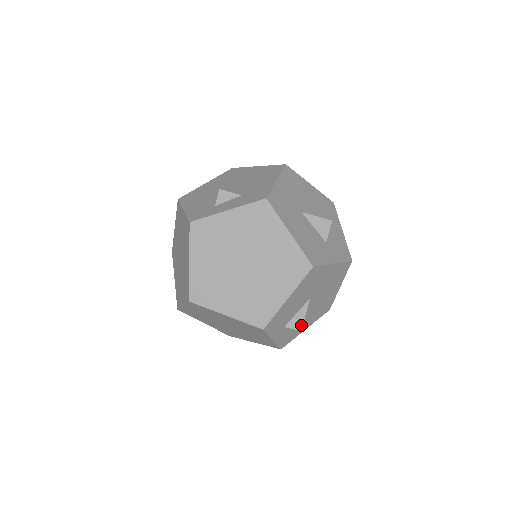
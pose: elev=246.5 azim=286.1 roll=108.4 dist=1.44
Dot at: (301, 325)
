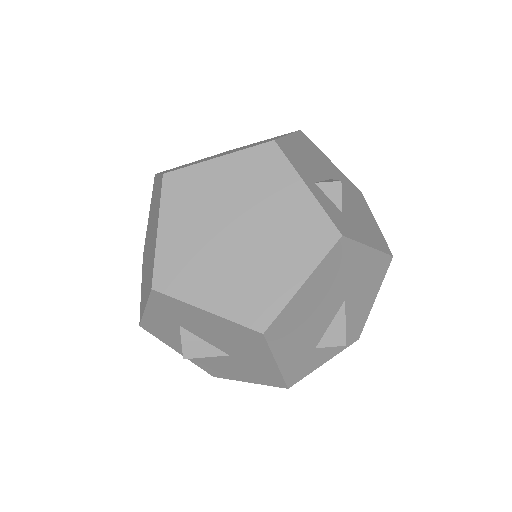
Dot at: (337, 181)
